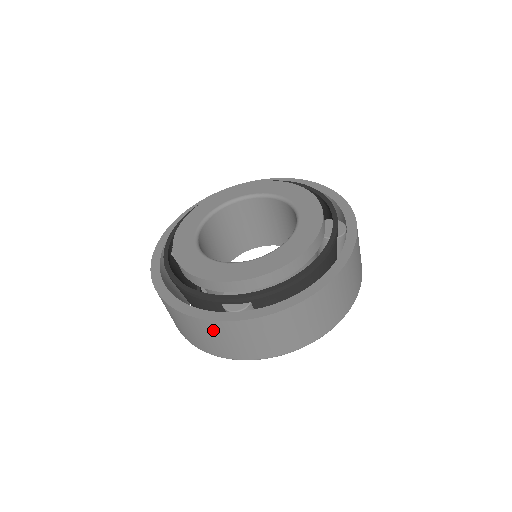
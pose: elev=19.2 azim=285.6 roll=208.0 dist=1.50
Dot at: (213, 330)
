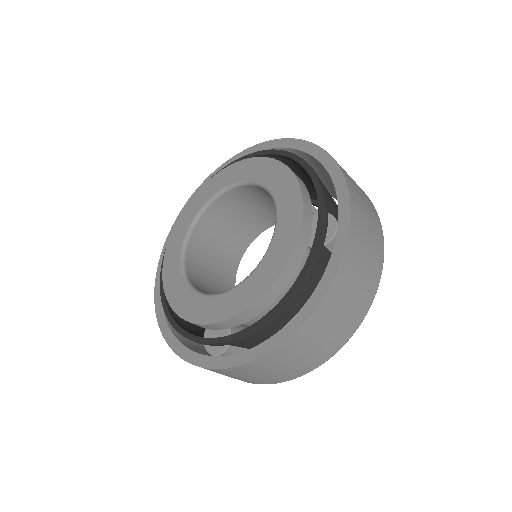
Dot at: occluded
